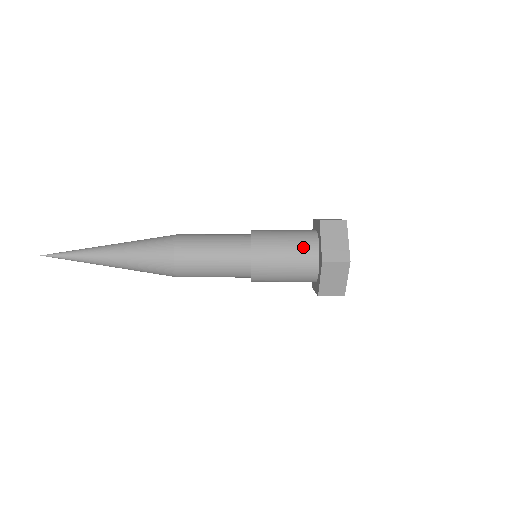
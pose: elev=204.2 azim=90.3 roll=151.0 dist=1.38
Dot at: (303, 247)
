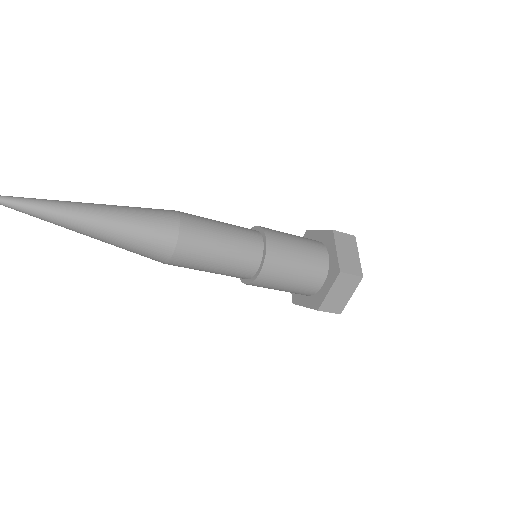
Dot at: (308, 283)
